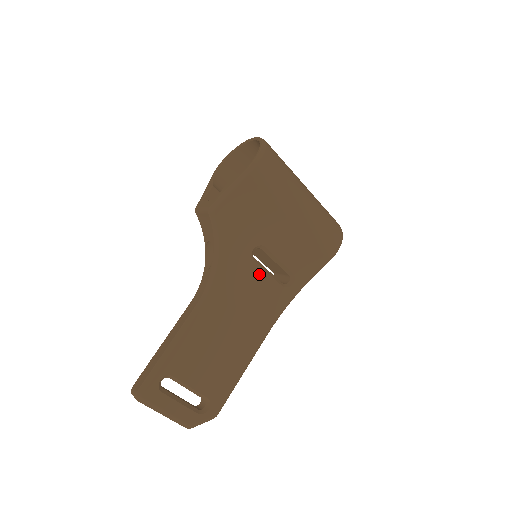
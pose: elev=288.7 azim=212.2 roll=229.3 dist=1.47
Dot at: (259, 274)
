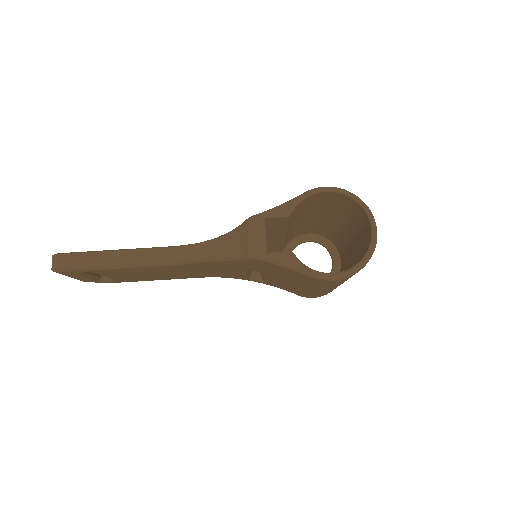
Dot at: (240, 272)
